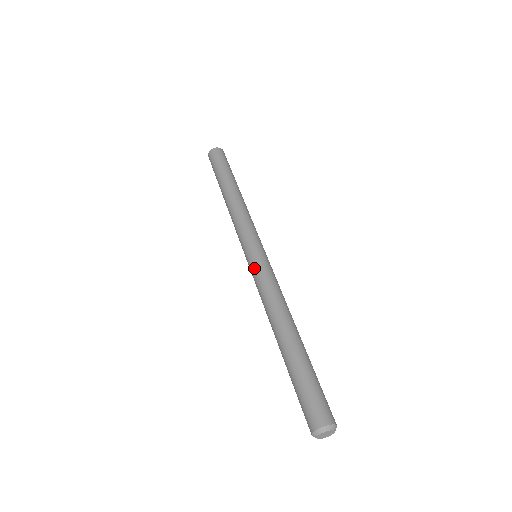
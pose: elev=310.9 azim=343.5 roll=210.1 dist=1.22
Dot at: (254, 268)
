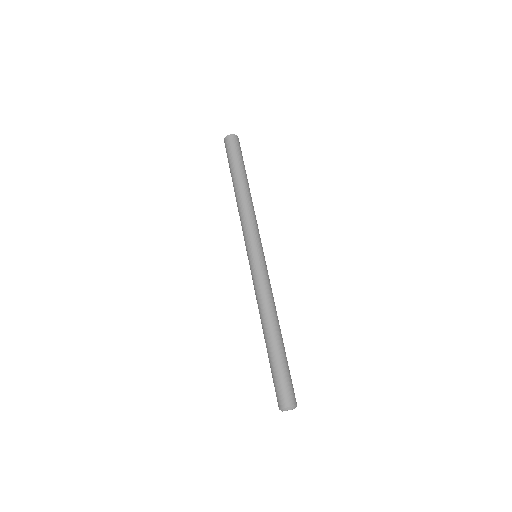
Dot at: (252, 271)
